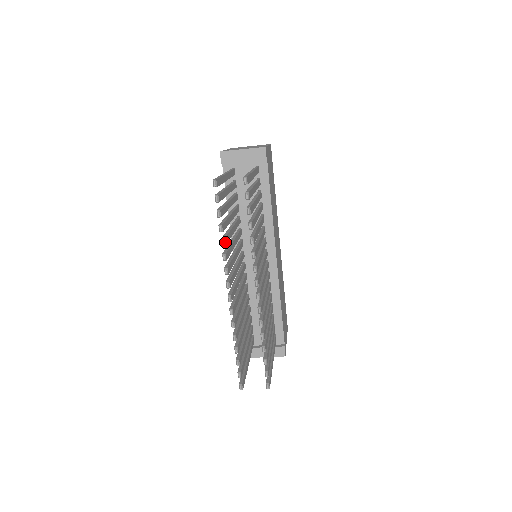
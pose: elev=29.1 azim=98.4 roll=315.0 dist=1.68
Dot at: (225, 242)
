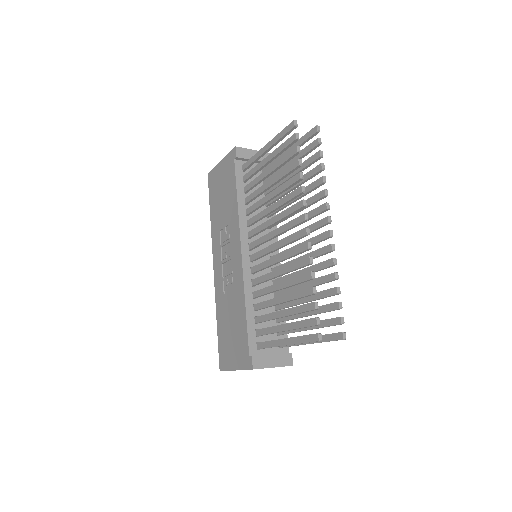
Dot at: occluded
